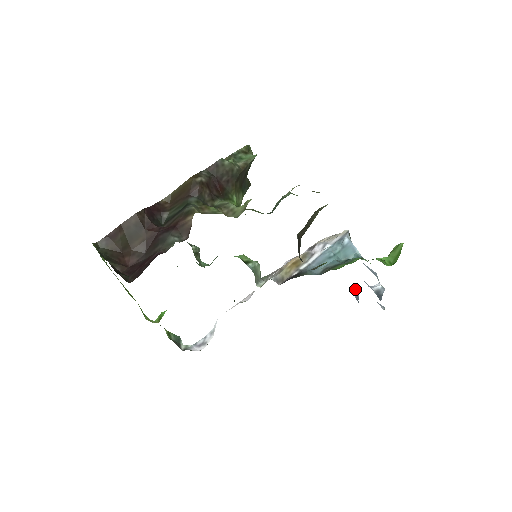
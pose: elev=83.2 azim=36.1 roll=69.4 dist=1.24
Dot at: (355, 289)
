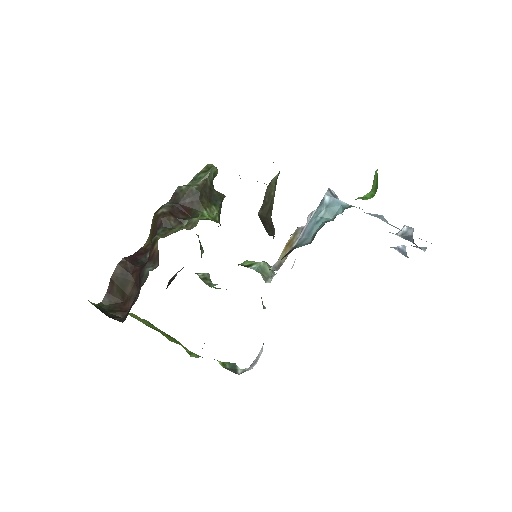
Dot at: (398, 246)
